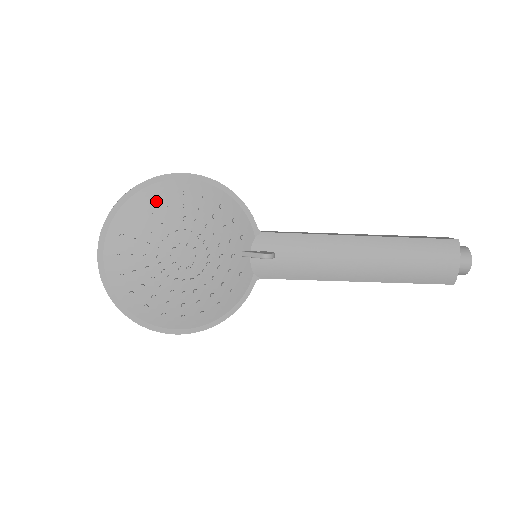
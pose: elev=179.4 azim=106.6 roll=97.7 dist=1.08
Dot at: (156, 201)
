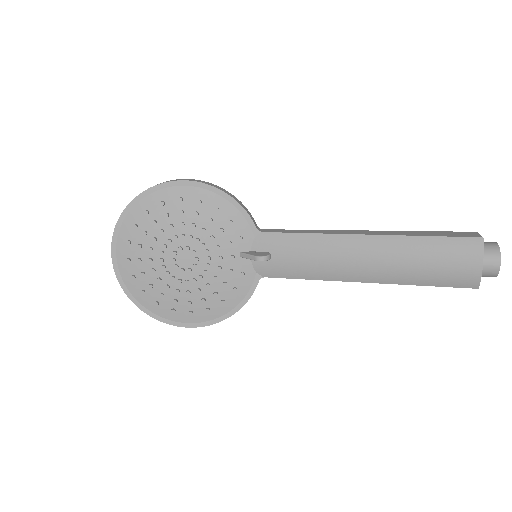
Dot at: (155, 209)
